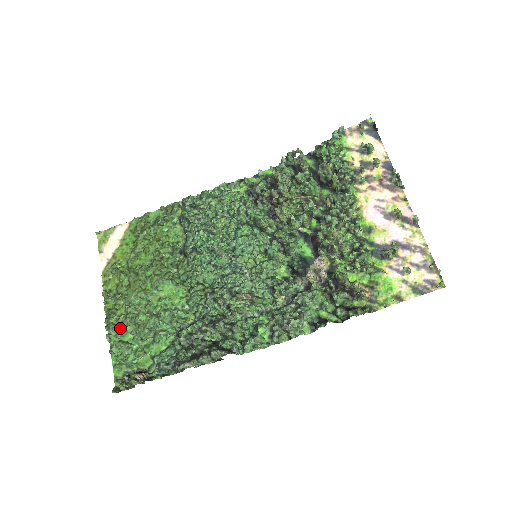
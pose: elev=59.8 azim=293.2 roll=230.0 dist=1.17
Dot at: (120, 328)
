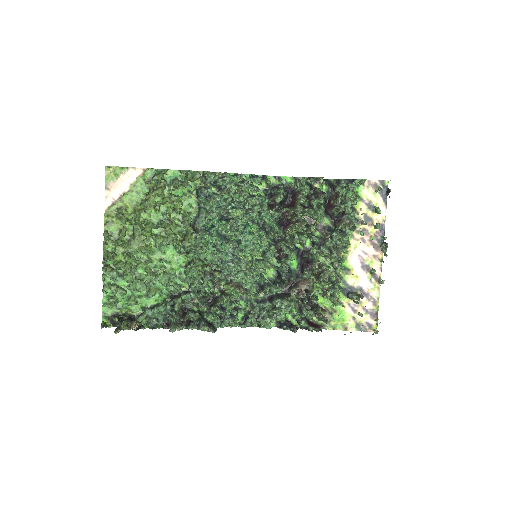
Dot at: (117, 273)
